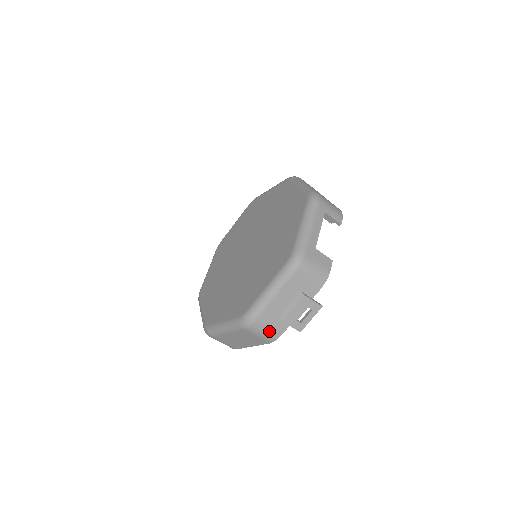
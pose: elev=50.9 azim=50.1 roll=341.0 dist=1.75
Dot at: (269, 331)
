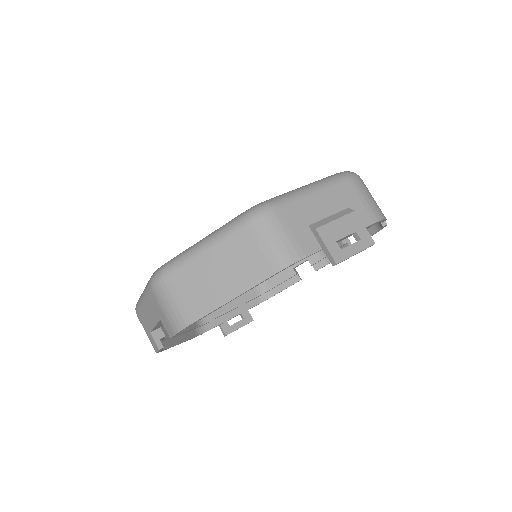
Dot at: (288, 239)
